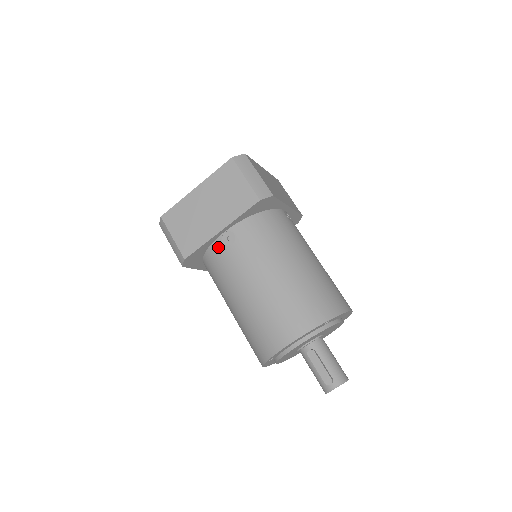
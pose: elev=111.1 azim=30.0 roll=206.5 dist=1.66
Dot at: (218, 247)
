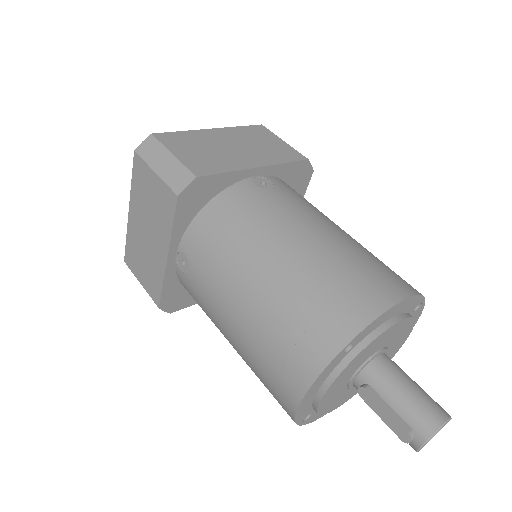
Dot at: (181, 278)
